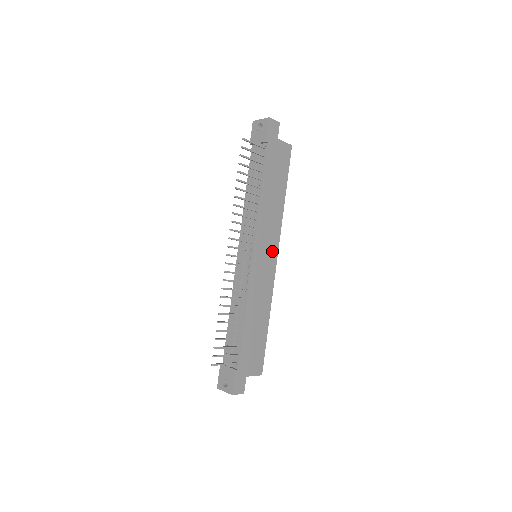
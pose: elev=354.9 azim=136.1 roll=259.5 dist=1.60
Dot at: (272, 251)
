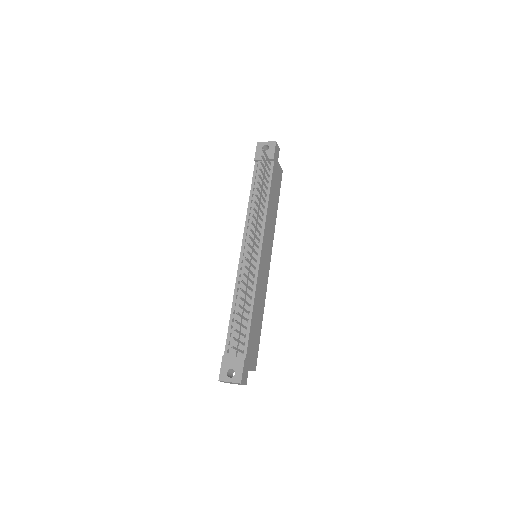
Dot at: (269, 254)
